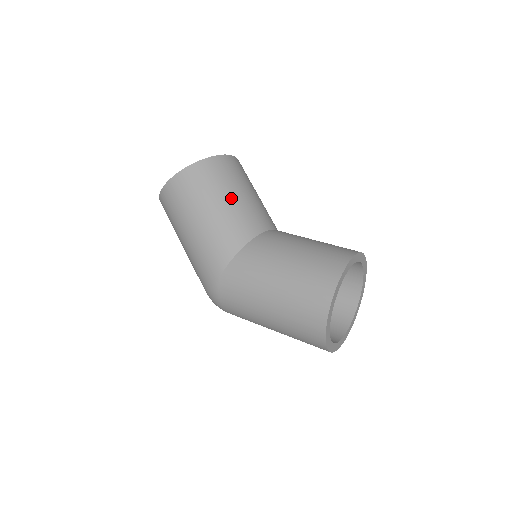
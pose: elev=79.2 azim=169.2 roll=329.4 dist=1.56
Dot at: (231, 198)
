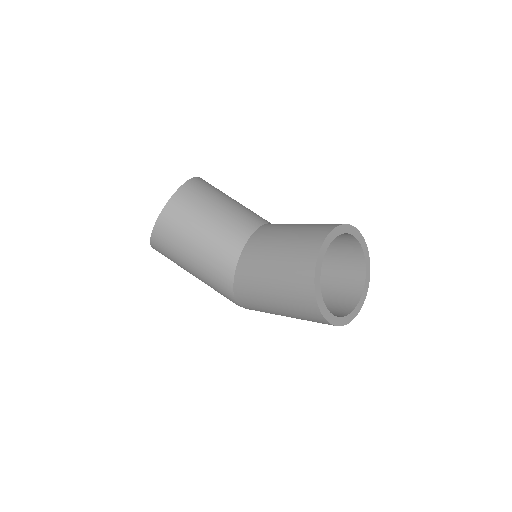
Dot at: (201, 236)
